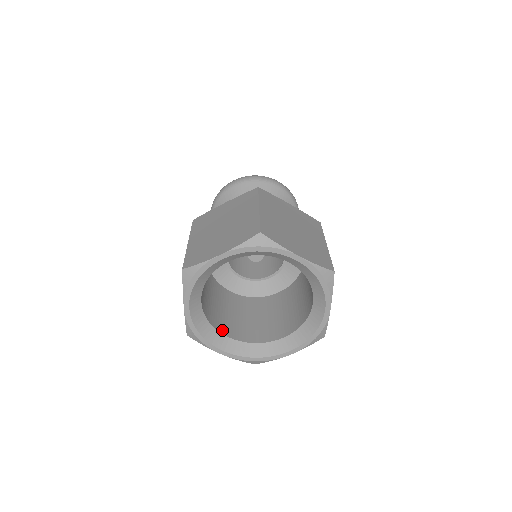
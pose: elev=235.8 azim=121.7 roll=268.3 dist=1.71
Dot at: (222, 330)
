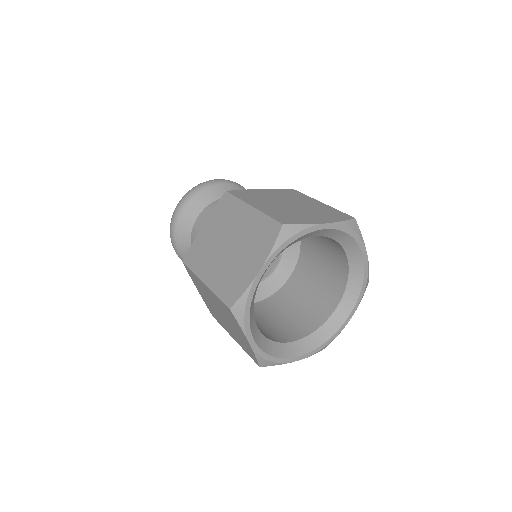
Dot at: occluded
